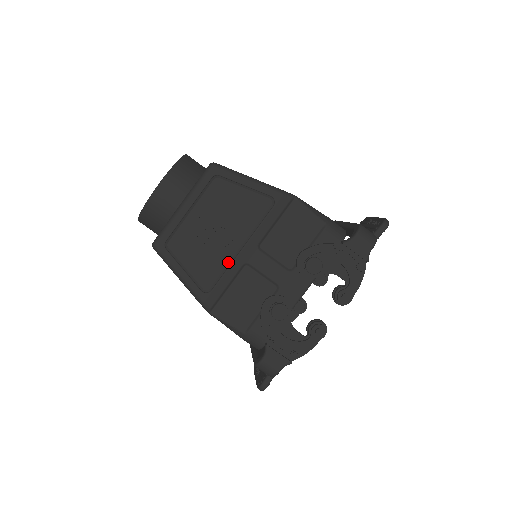
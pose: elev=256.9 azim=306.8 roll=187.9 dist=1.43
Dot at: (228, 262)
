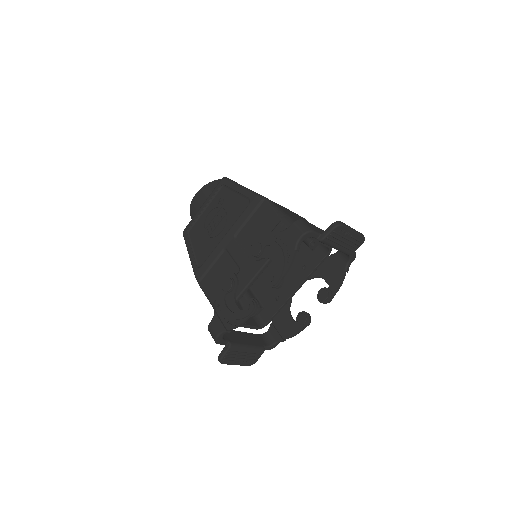
Dot at: (216, 246)
